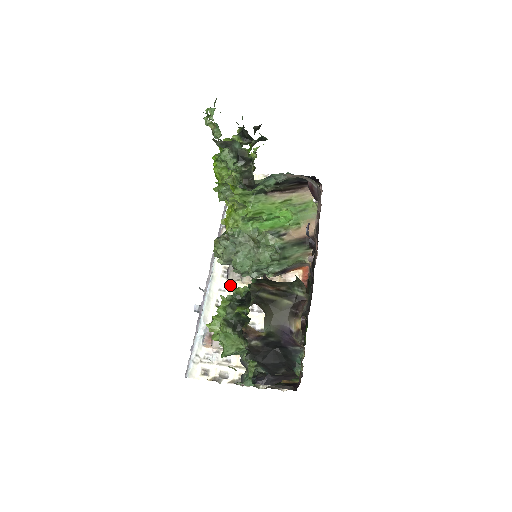
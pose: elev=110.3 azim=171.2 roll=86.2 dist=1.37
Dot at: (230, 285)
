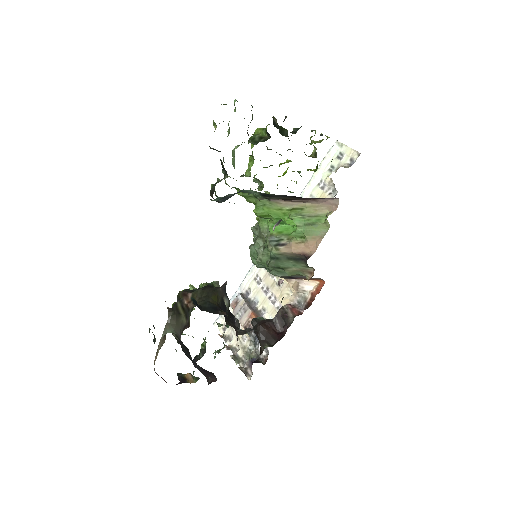
Dot at: occluded
